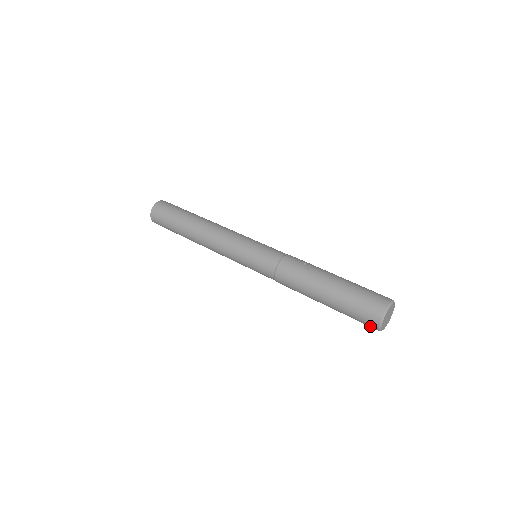
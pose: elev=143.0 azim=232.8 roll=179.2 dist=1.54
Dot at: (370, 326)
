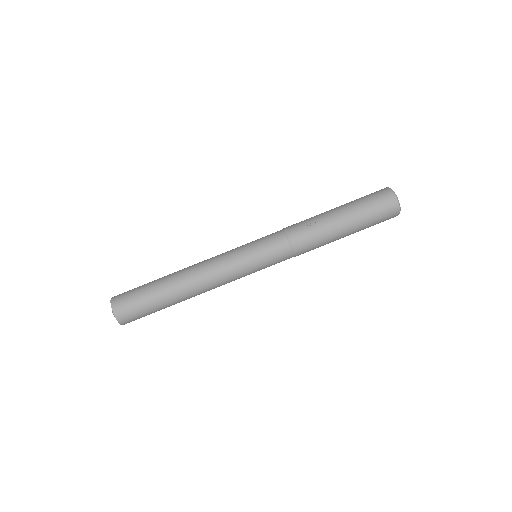
Dot at: occluded
